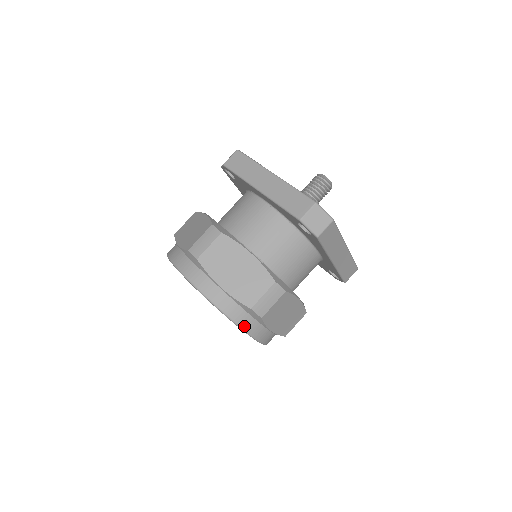
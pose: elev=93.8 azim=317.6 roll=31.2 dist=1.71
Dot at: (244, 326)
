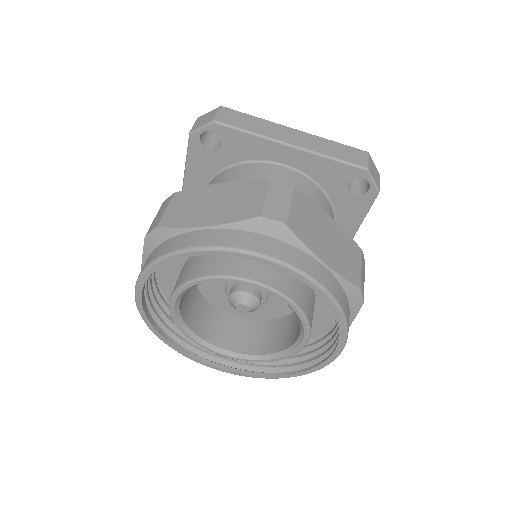
Dot at: (348, 322)
